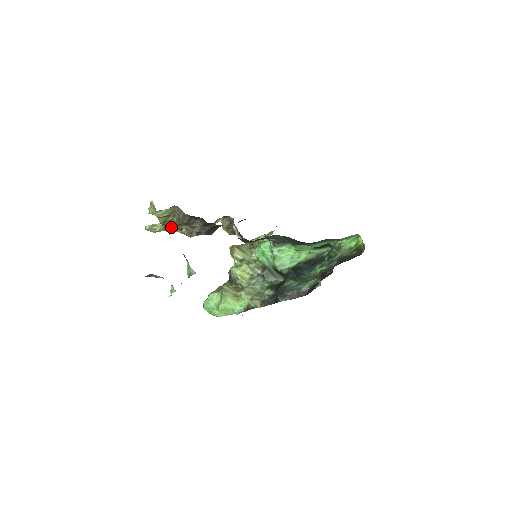
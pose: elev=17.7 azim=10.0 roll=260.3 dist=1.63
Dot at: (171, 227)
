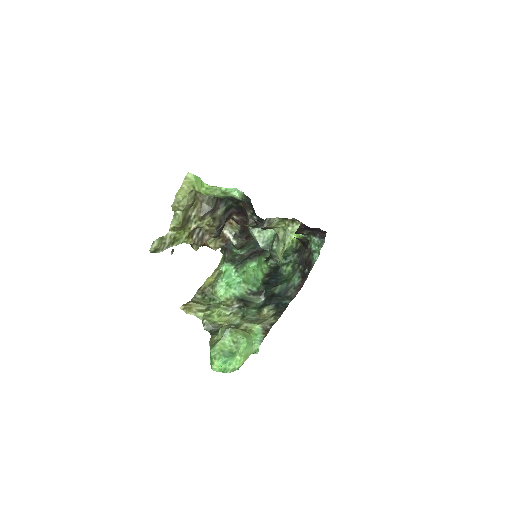
Dot at: (183, 234)
